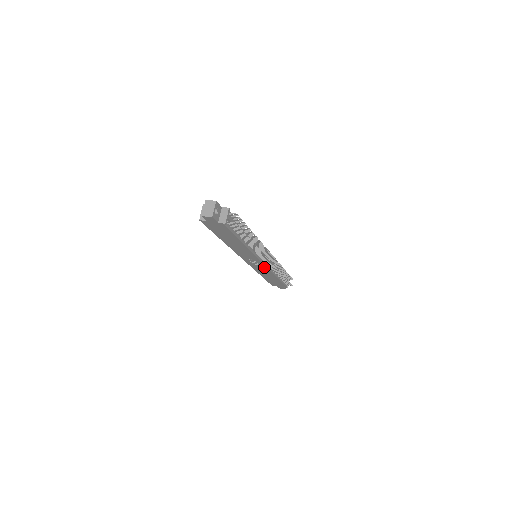
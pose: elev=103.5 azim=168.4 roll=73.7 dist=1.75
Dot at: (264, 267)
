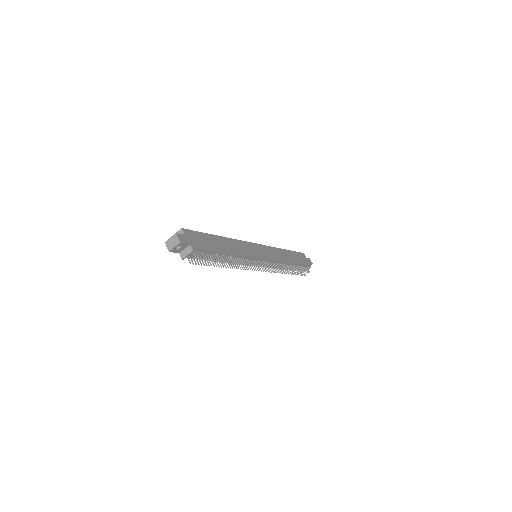
Dot at: occluded
